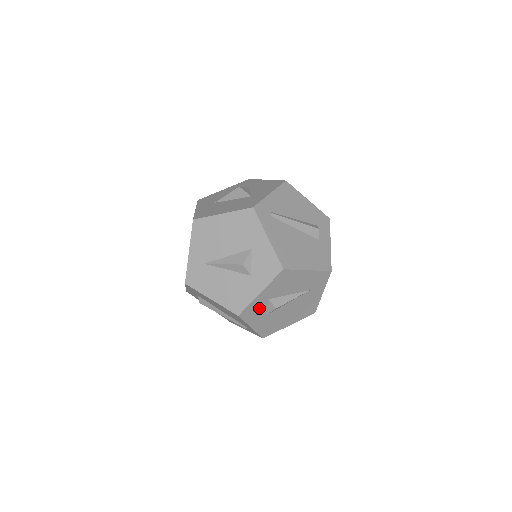
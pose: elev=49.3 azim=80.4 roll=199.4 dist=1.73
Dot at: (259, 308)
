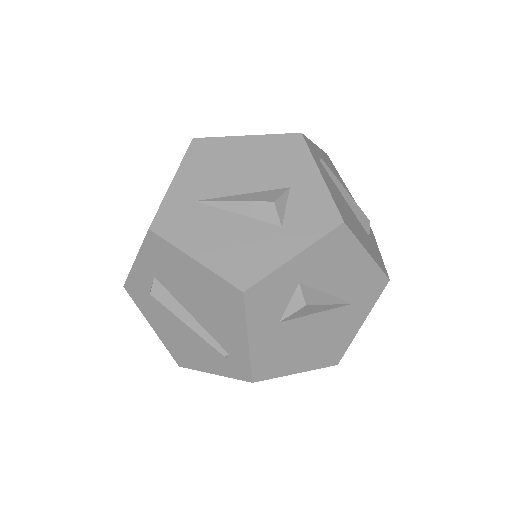
Dot at: (278, 296)
